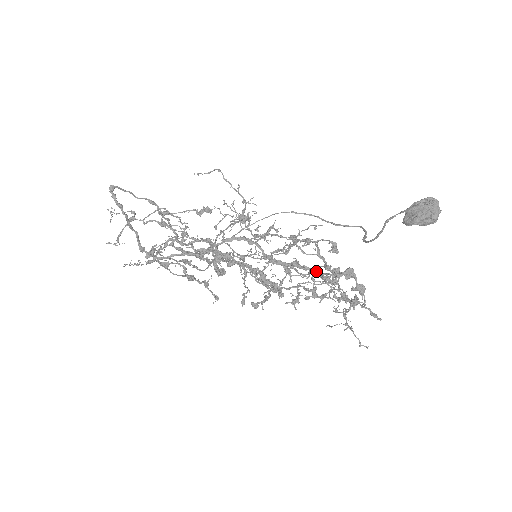
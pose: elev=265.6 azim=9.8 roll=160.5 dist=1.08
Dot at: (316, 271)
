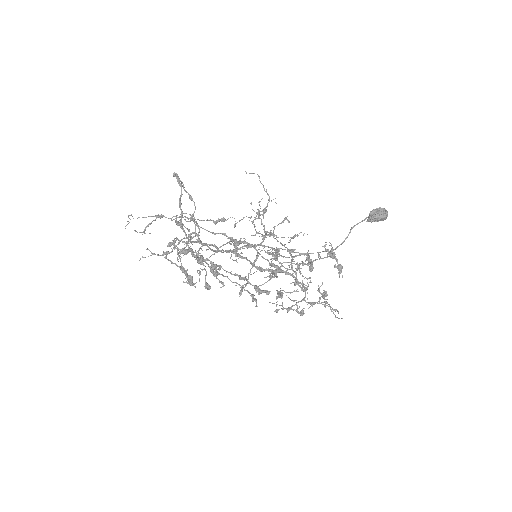
Dot at: (294, 276)
